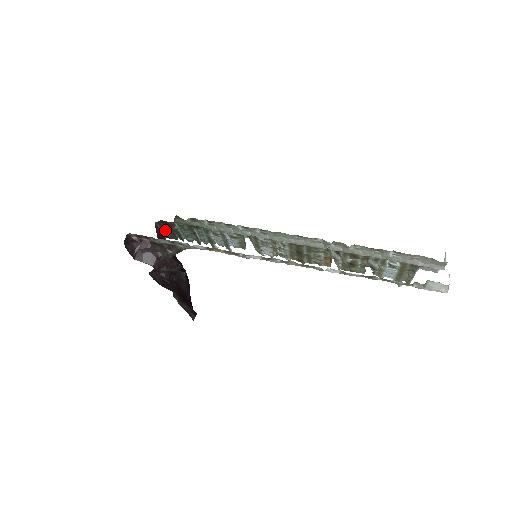
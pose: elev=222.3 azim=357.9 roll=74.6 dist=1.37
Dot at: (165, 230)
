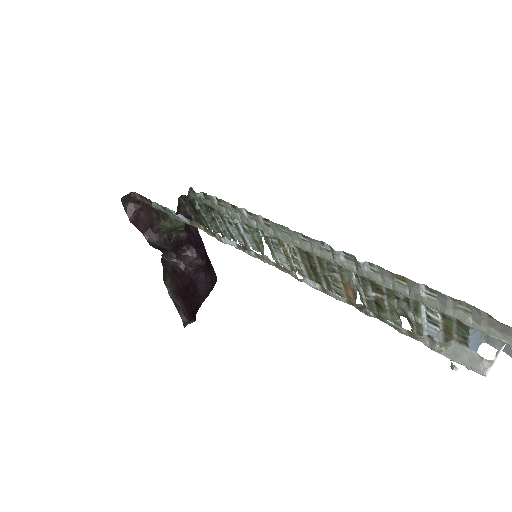
Dot at: (193, 212)
